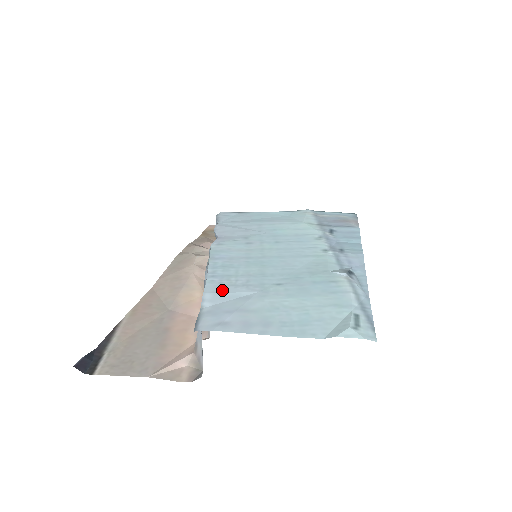
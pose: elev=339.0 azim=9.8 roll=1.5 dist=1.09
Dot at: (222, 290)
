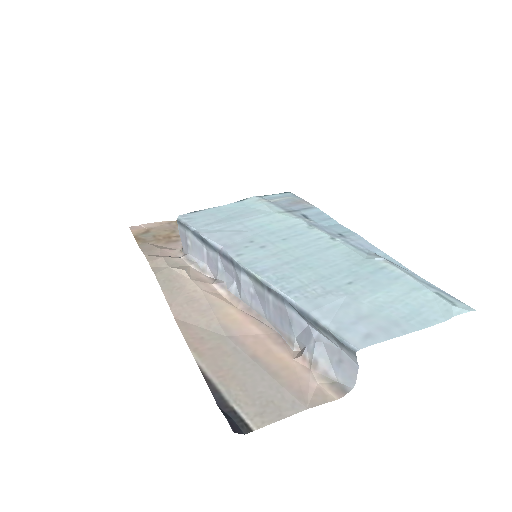
Dot at: (319, 304)
